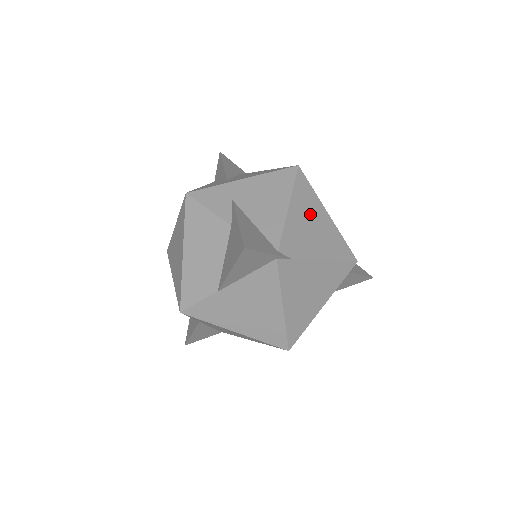
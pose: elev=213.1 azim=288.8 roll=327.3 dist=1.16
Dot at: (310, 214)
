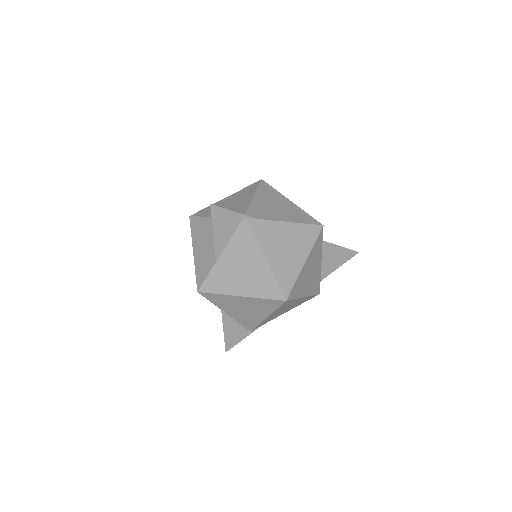
Dot at: (274, 201)
